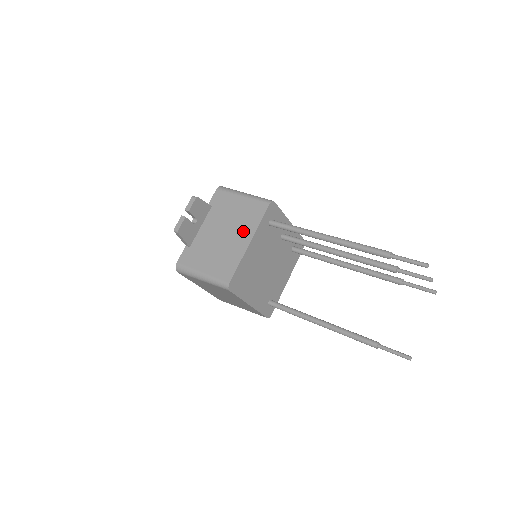
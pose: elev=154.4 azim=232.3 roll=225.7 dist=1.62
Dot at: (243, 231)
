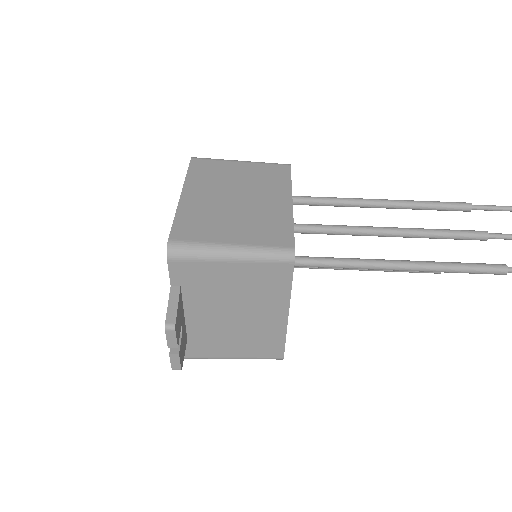
Dot at: (267, 306)
